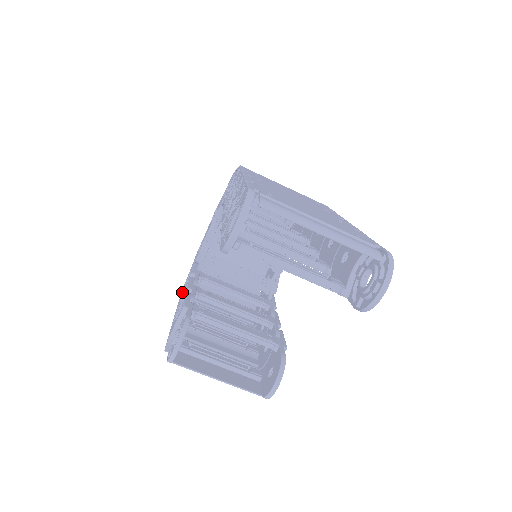
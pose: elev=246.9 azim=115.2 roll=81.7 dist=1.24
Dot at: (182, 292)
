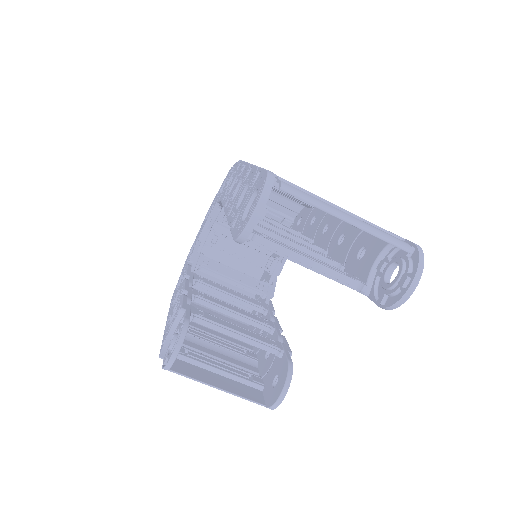
Dot at: (174, 296)
